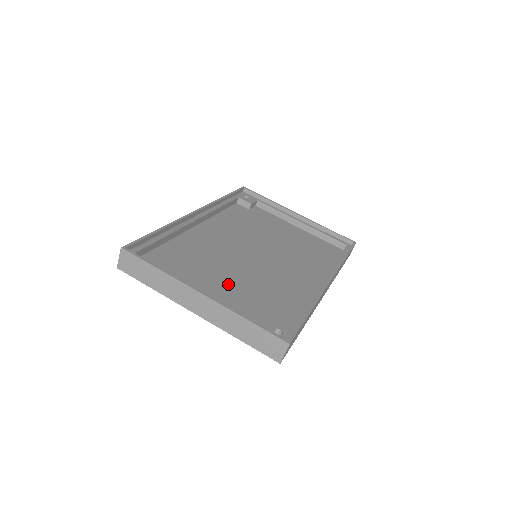
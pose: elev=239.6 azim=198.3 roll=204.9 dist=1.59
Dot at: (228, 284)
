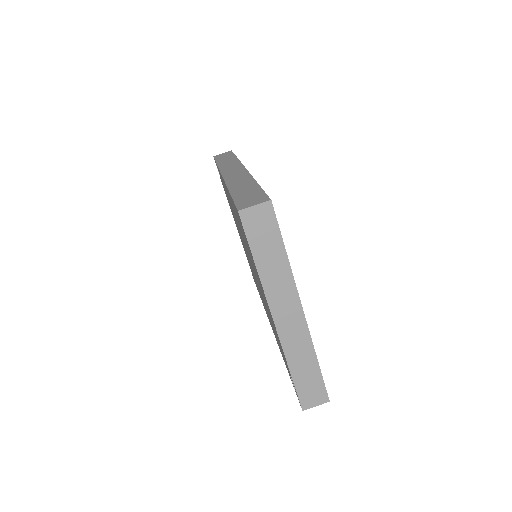
Dot at: occluded
